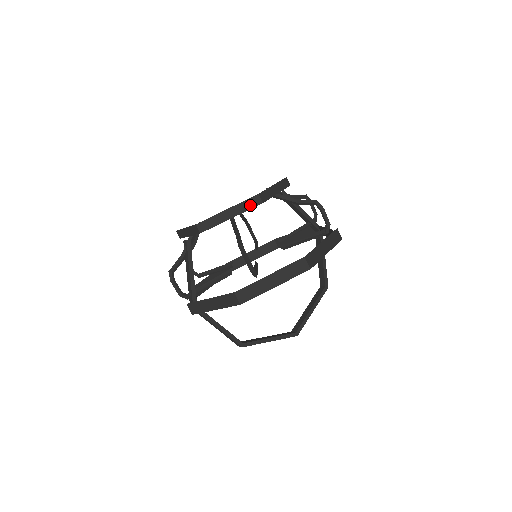
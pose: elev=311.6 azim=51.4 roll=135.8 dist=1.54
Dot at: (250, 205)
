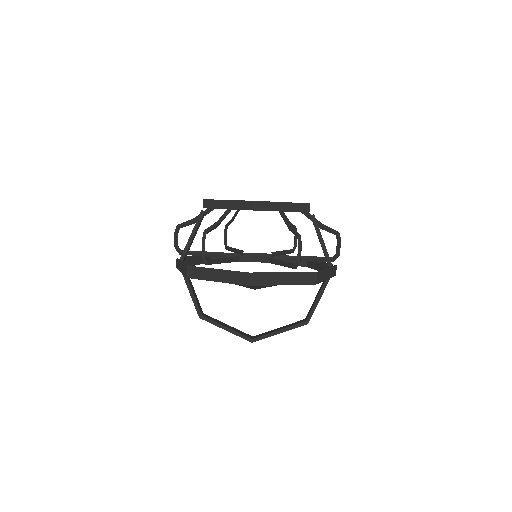
Dot at: (244, 206)
